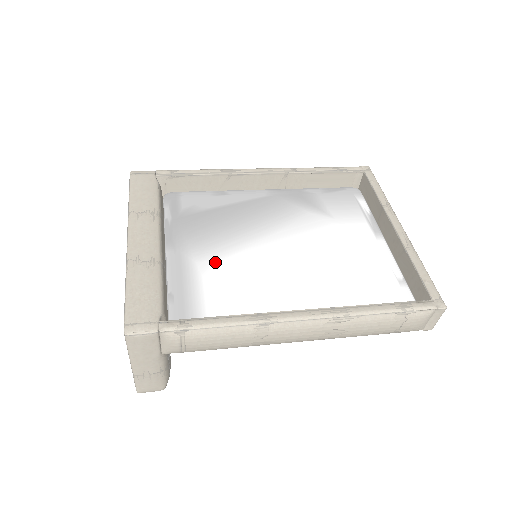
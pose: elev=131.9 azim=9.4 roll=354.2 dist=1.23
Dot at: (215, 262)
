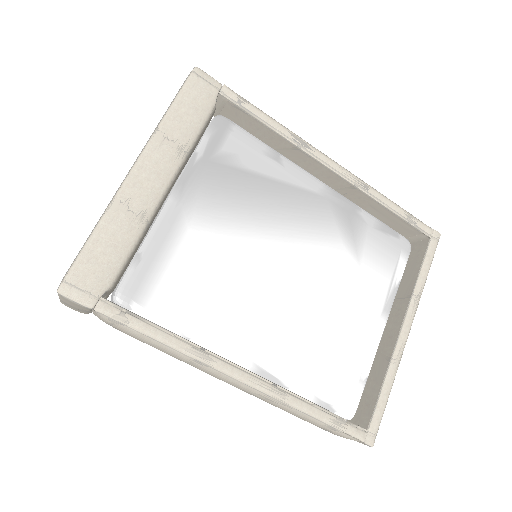
Dot at: (208, 245)
